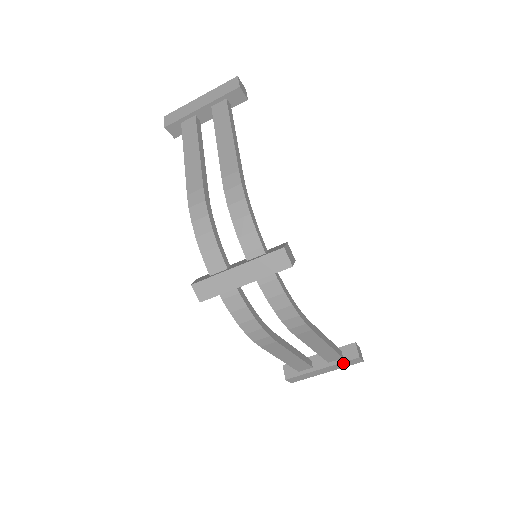
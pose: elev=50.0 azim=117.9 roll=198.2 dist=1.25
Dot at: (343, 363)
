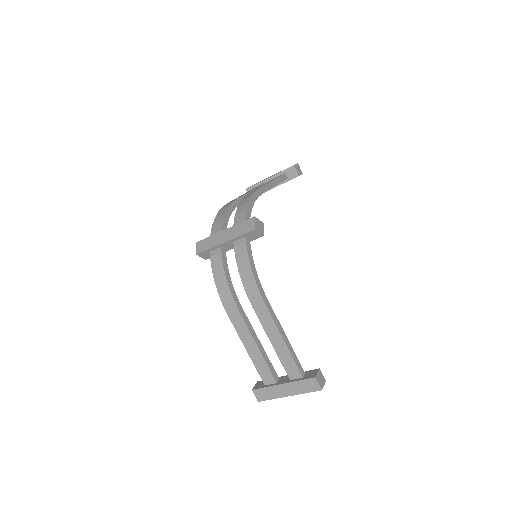
Dot at: (301, 383)
